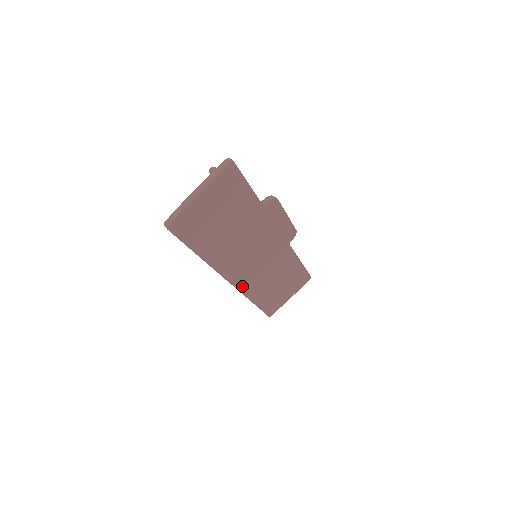
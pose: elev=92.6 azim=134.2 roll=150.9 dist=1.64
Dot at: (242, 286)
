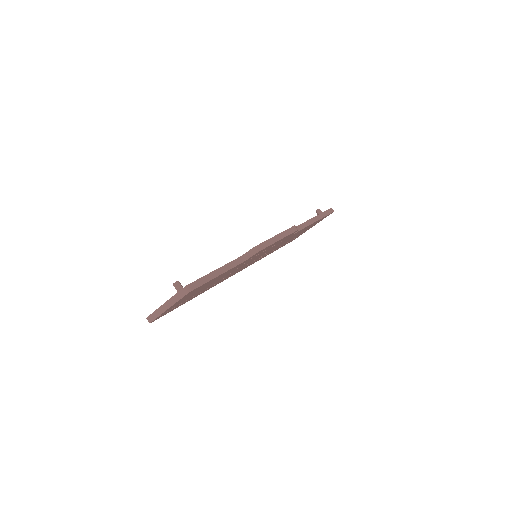
Dot at: occluded
